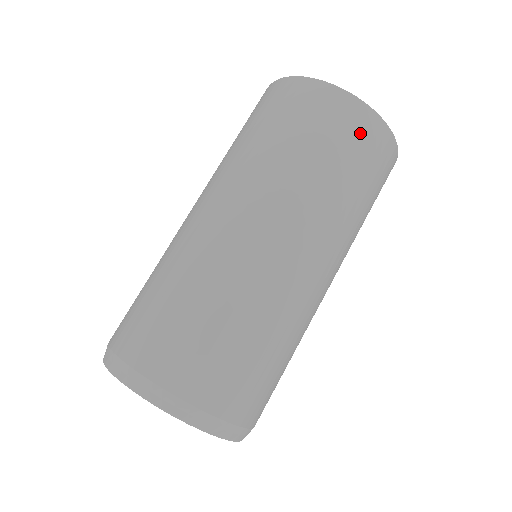
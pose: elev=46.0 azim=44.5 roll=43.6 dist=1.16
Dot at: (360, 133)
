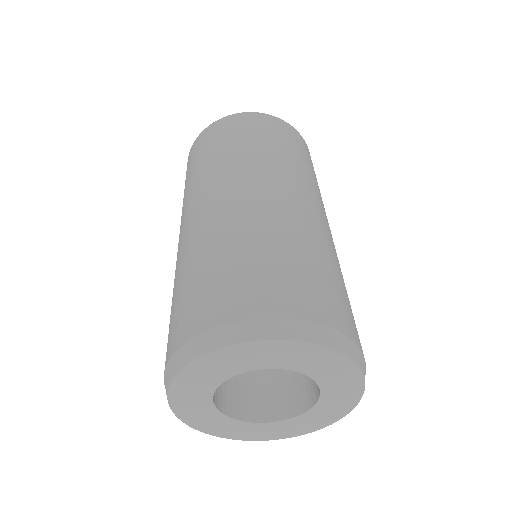
Dot at: occluded
